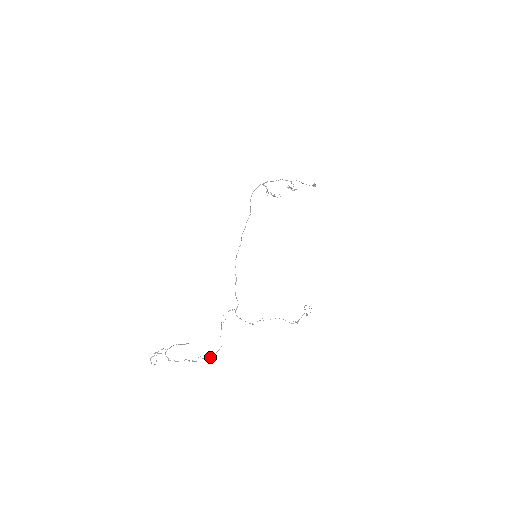
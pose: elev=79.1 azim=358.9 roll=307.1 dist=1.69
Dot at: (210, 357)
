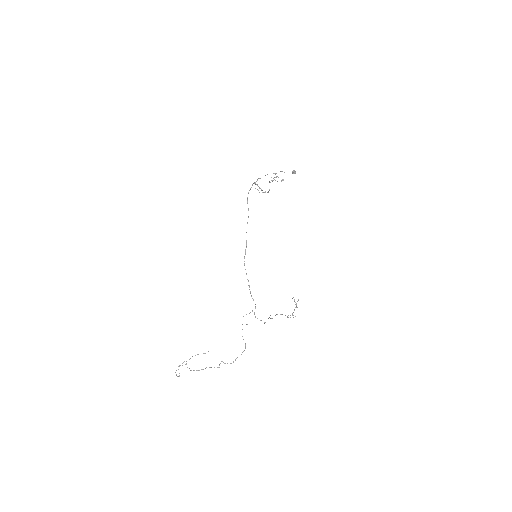
Dot at: occluded
